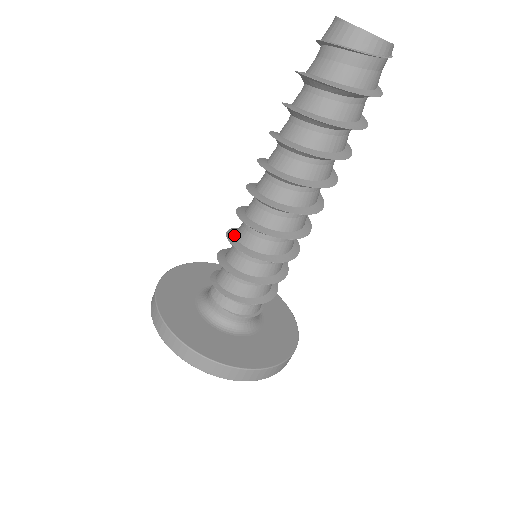
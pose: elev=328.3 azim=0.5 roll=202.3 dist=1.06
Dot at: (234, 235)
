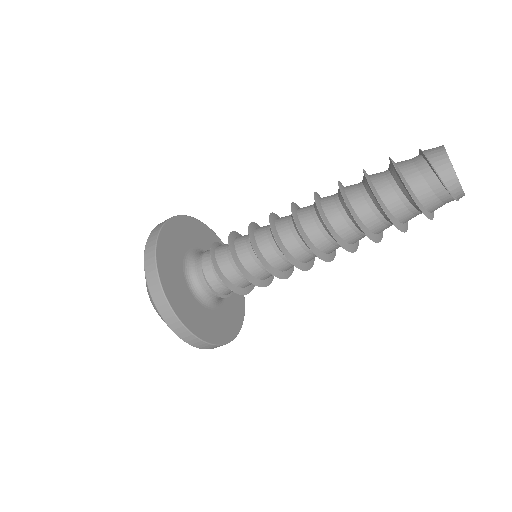
Dot at: (256, 227)
